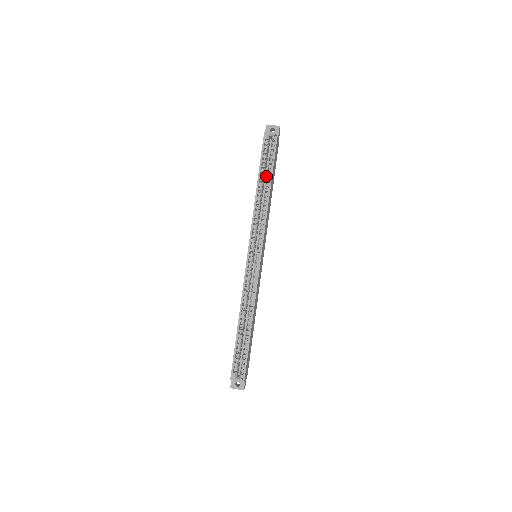
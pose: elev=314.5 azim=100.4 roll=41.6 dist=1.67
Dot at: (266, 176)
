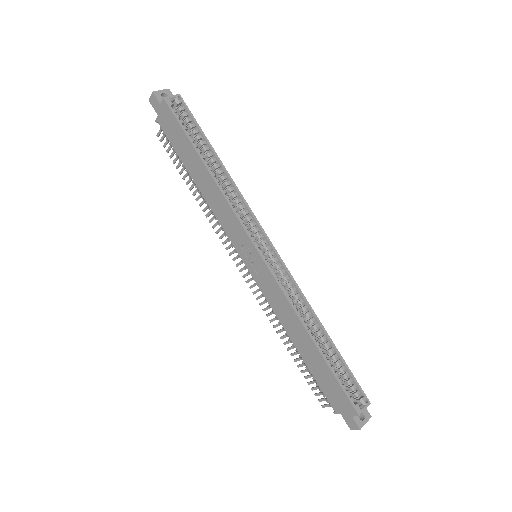
Dot at: occluded
